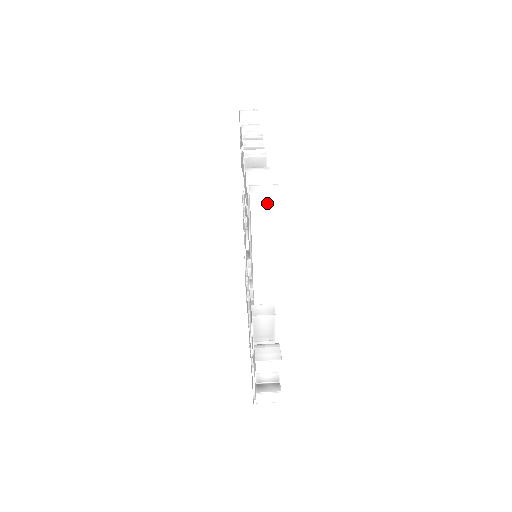
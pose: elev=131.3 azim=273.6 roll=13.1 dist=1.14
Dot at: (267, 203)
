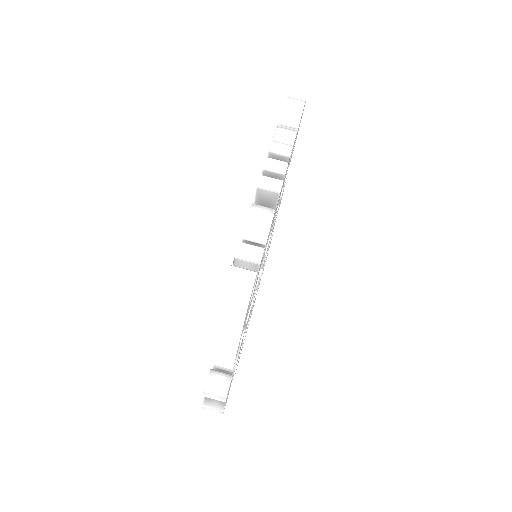
Dot at: (237, 295)
